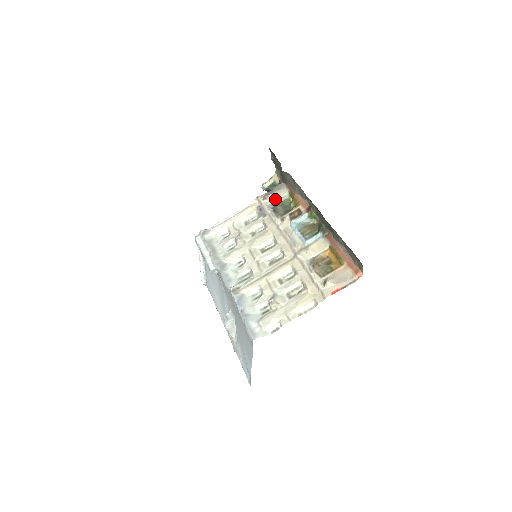
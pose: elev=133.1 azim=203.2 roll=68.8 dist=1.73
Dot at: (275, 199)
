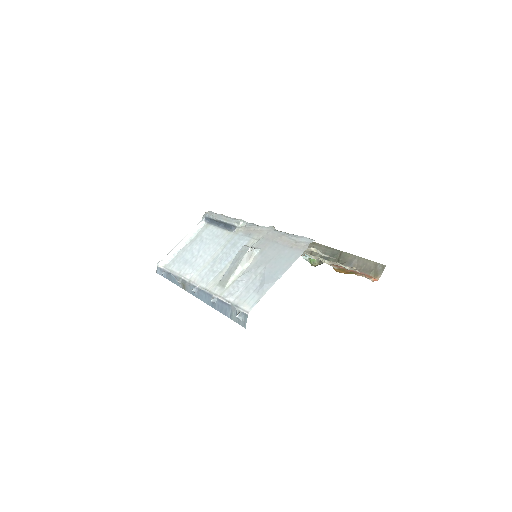
Dot at: occluded
